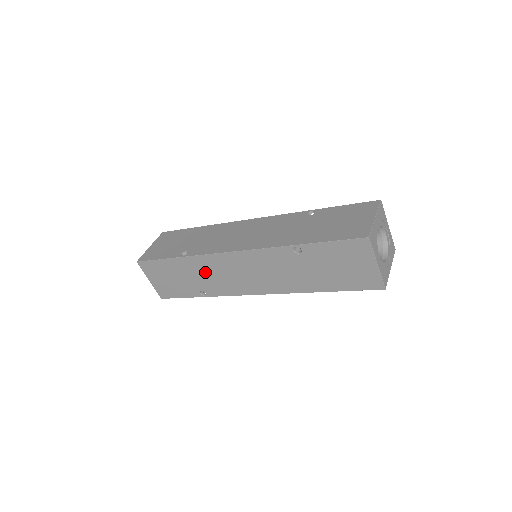
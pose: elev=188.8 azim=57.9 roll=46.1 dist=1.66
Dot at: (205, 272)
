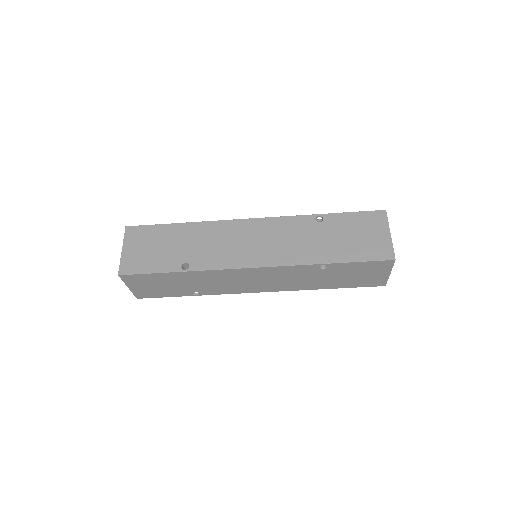
Dot at: (209, 280)
